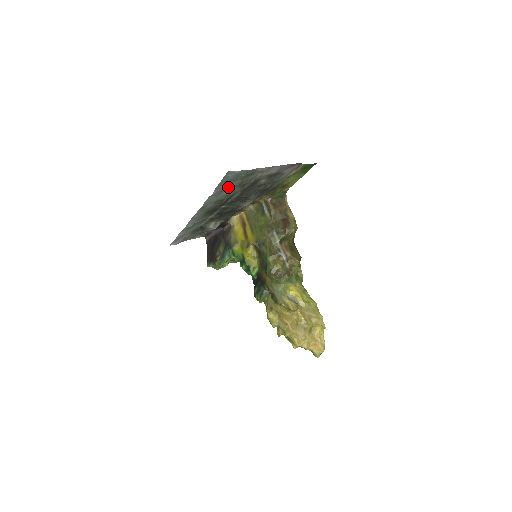
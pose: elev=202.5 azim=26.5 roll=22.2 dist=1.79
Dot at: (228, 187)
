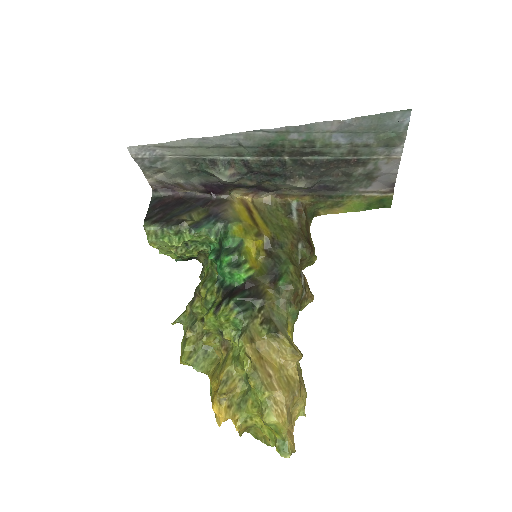
Dot at: (356, 133)
